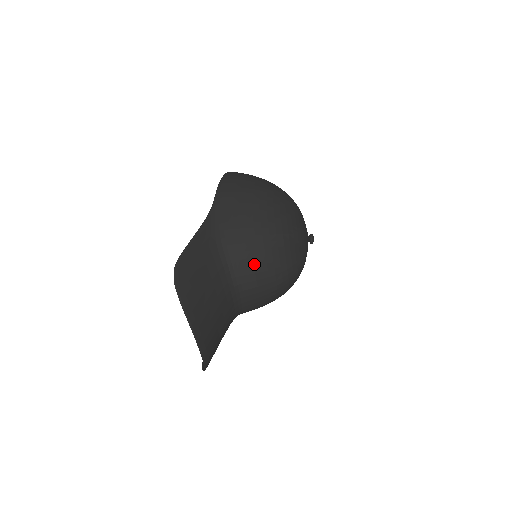
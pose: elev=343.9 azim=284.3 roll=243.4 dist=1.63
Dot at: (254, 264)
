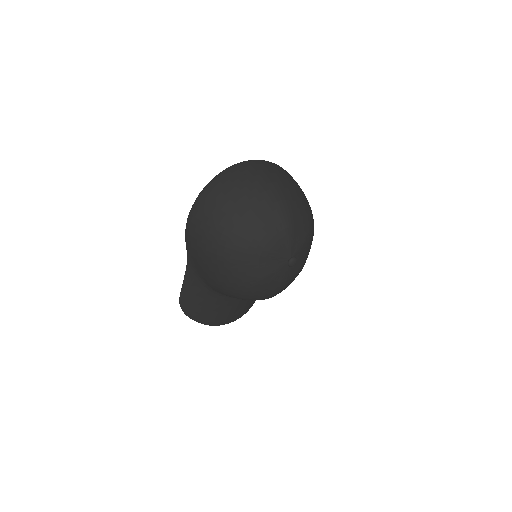
Dot at: (233, 297)
